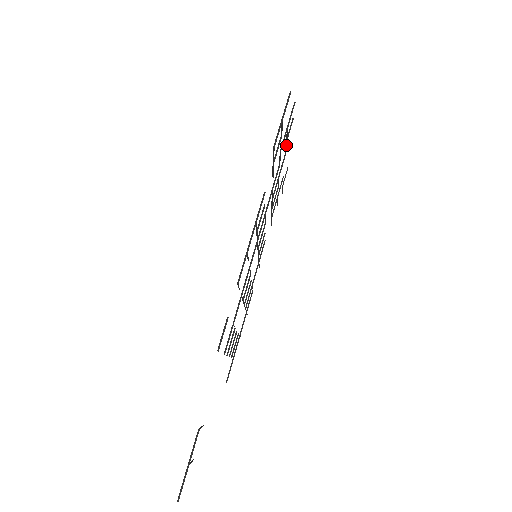
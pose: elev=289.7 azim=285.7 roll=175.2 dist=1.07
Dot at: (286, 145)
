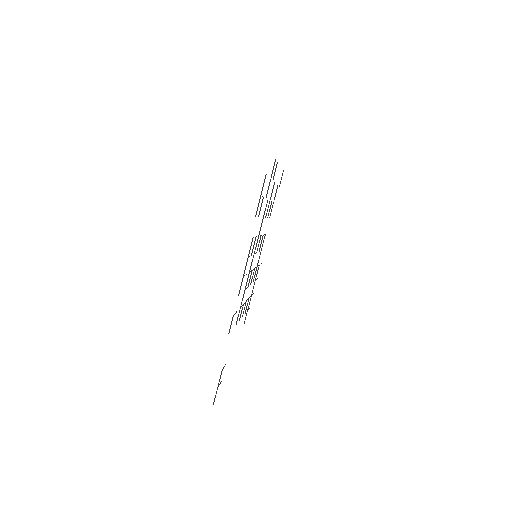
Dot at: occluded
